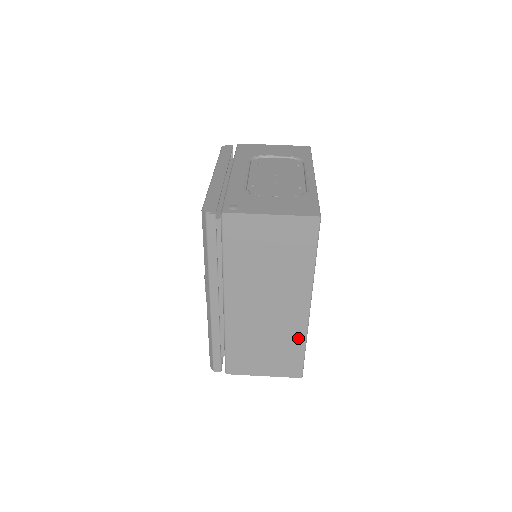
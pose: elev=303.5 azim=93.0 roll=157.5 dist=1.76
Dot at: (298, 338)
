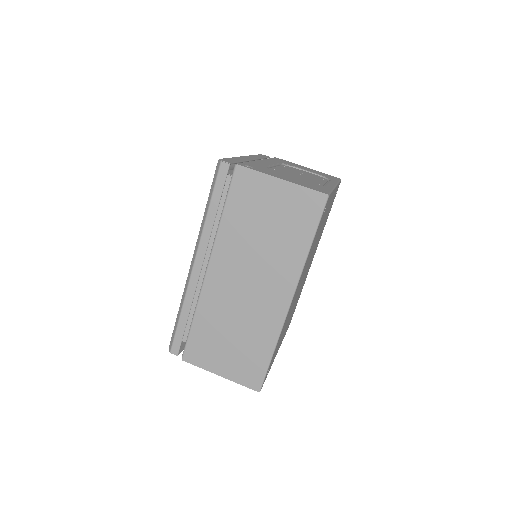
Dot at: (269, 337)
